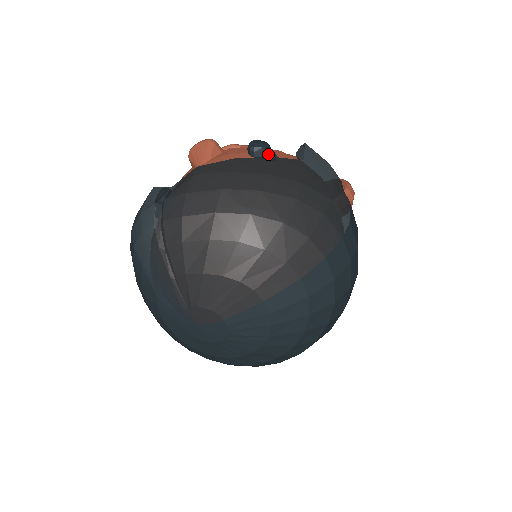
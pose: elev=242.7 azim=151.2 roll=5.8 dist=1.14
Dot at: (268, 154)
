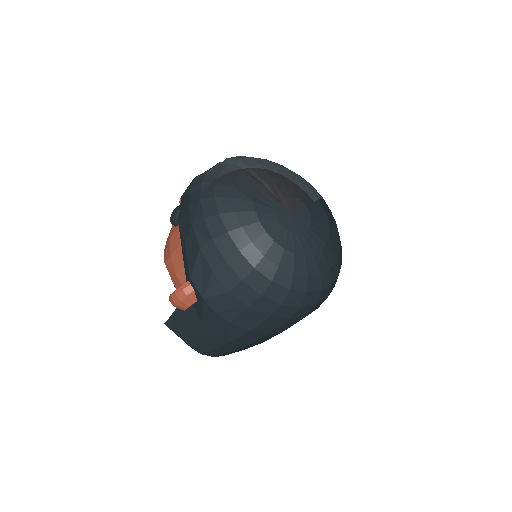
Dot at: occluded
